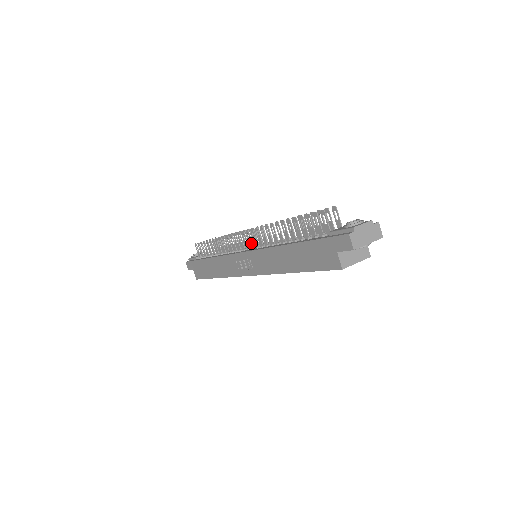
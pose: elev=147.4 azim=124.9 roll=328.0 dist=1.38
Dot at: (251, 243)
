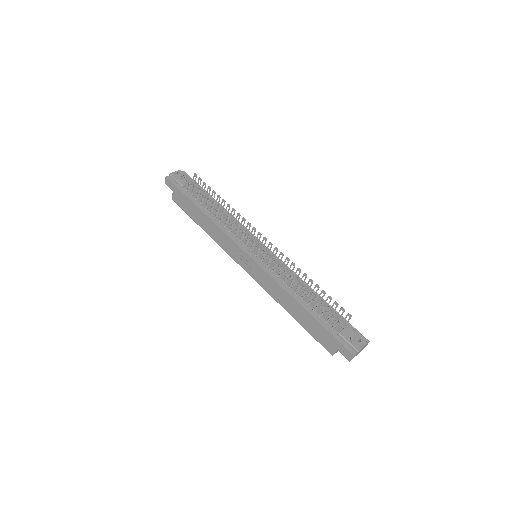
Dot at: (261, 255)
